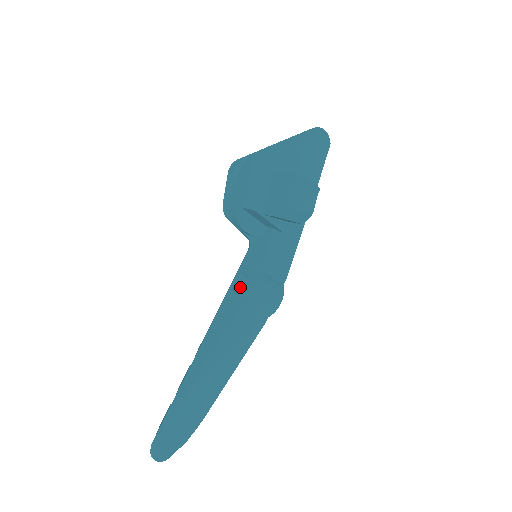
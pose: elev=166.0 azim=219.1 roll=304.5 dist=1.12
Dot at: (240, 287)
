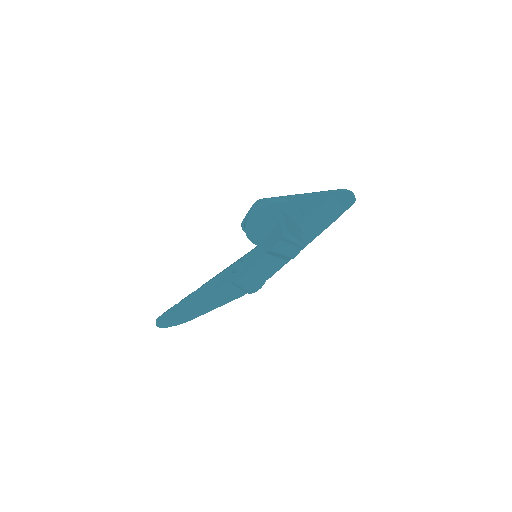
Dot at: (241, 266)
